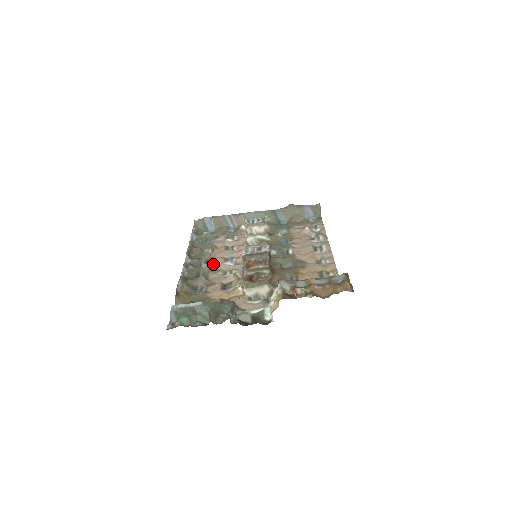
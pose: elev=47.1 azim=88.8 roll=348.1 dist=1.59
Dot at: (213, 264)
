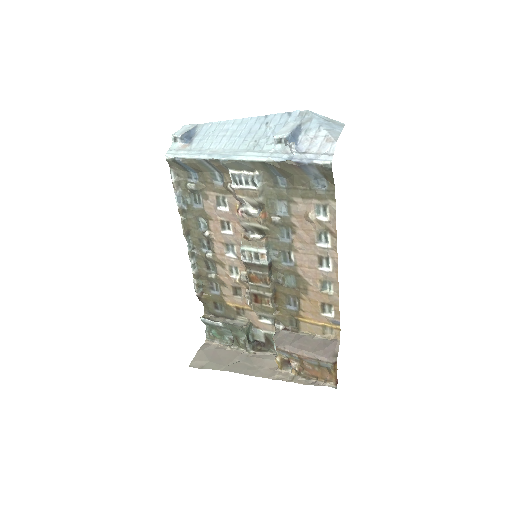
Dot at: (216, 254)
